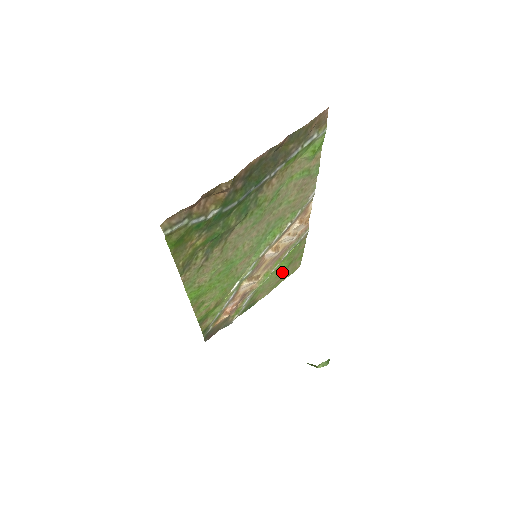
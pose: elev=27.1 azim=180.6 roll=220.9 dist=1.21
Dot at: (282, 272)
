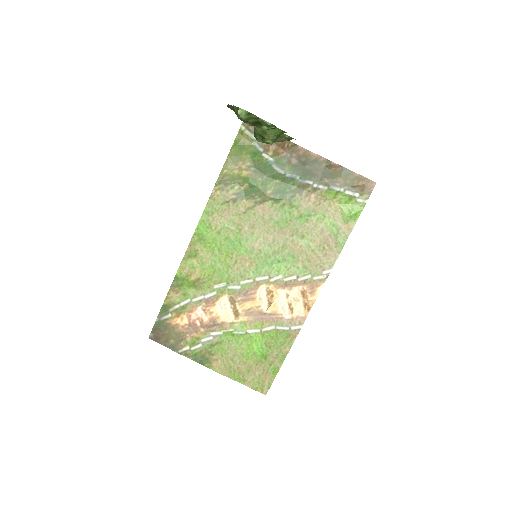
Dot at: (251, 360)
